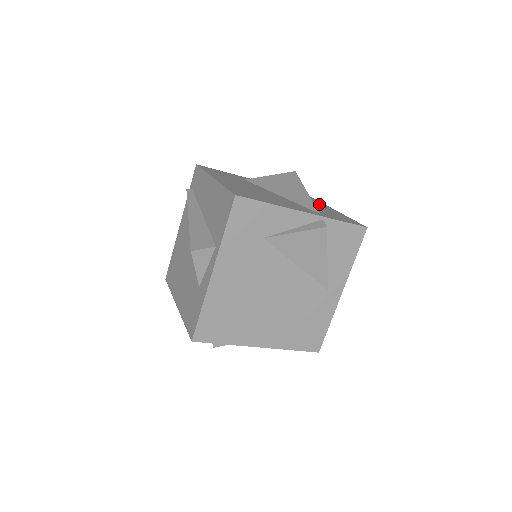
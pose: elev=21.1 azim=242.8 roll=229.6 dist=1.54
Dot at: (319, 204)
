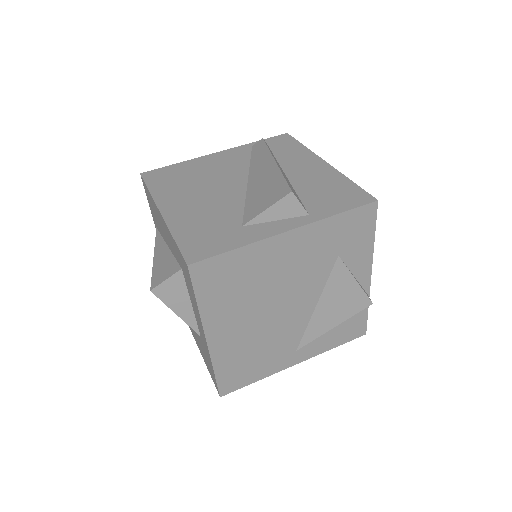
Dot at: occluded
